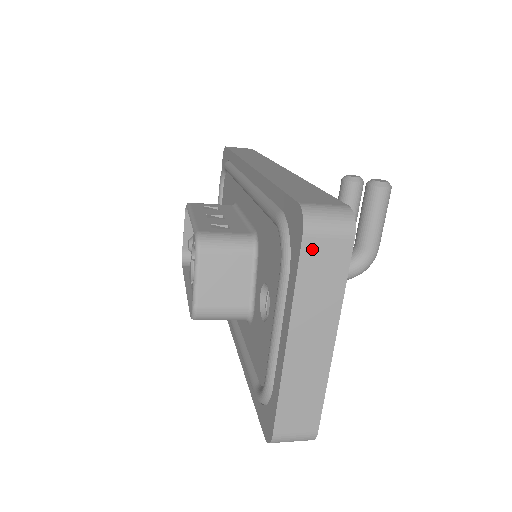
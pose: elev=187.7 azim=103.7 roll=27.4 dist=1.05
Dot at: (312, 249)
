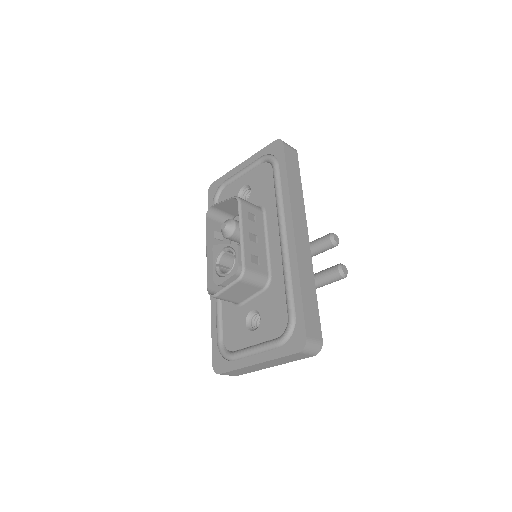
Dot at: (297, 355)
